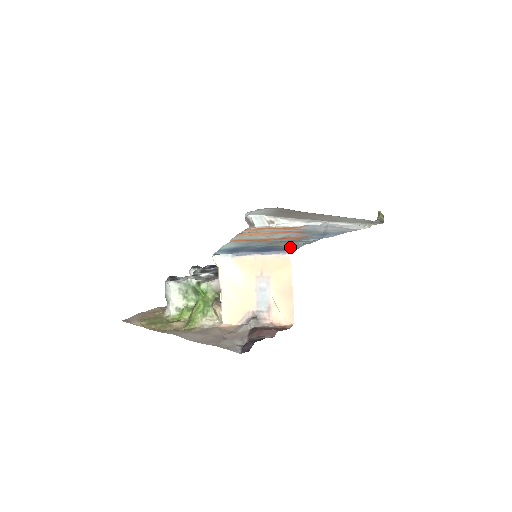
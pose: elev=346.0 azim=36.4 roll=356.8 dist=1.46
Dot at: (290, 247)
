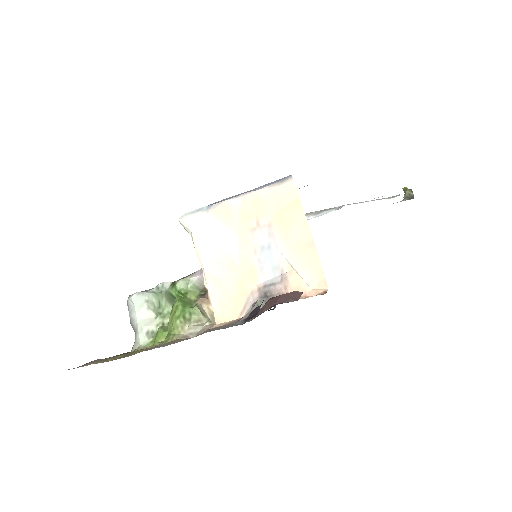
Dot at: occluded
